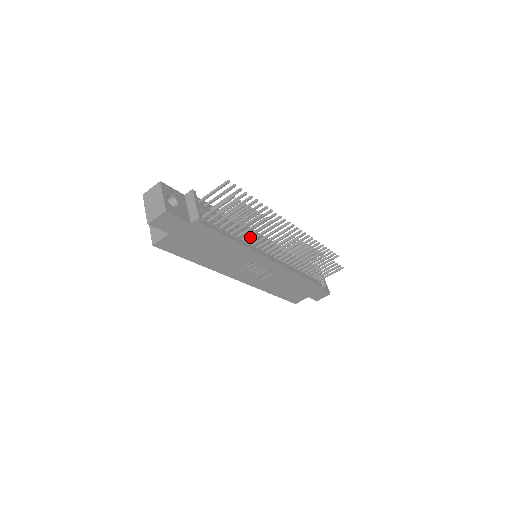
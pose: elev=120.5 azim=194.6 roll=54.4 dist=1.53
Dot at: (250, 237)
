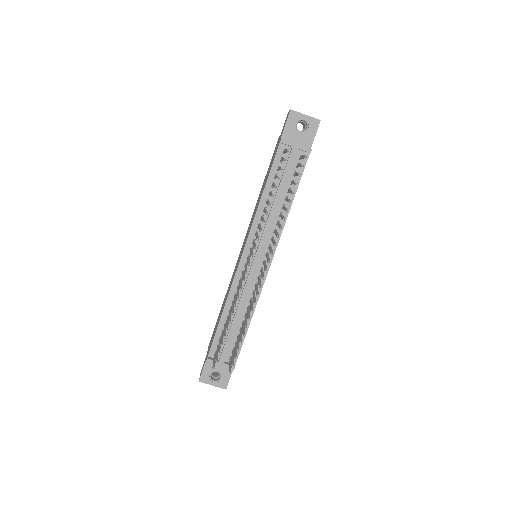
Dot at: (246, 296)
